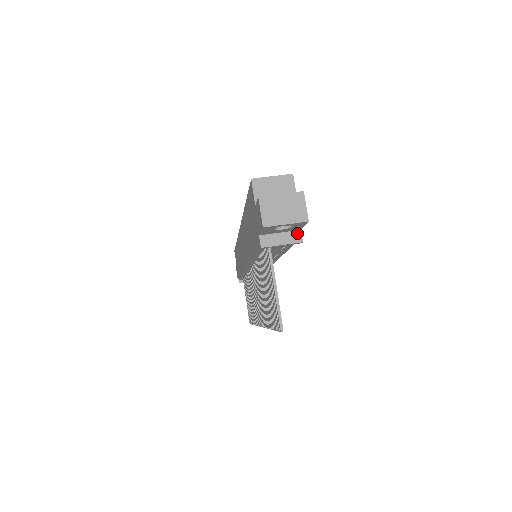
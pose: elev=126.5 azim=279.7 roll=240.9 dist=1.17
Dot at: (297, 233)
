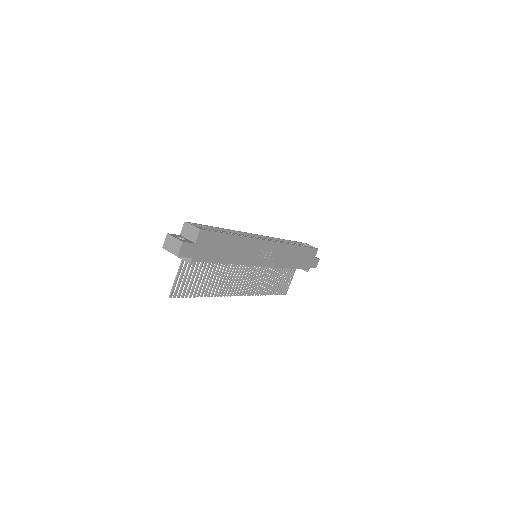
Dot at: (190, 258)
